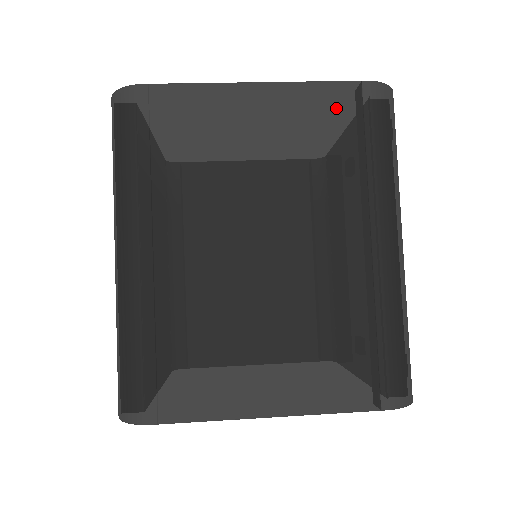
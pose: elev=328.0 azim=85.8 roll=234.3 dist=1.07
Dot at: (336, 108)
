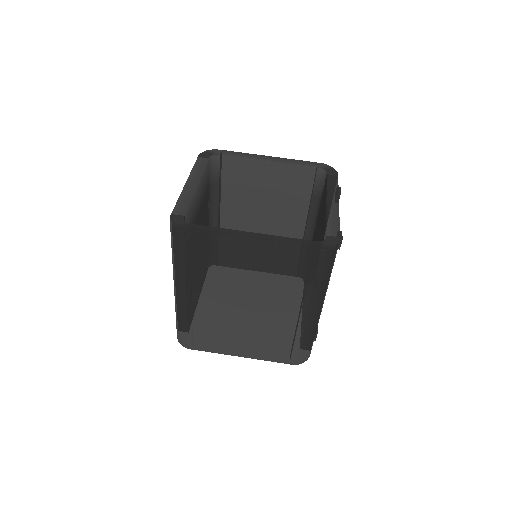
Dot at: (295, 260)
